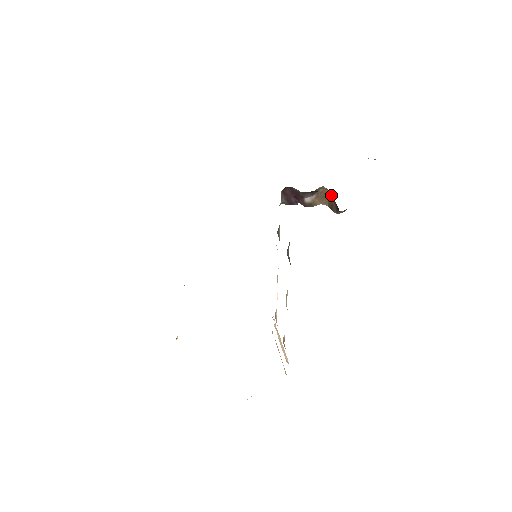
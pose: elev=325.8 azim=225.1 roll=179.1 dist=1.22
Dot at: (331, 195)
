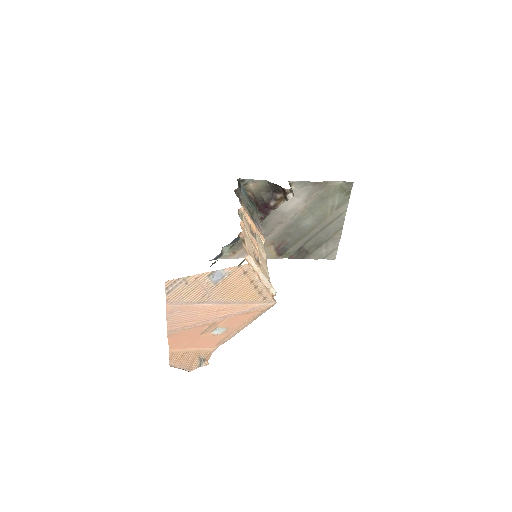
Dot at: (283, 193)
